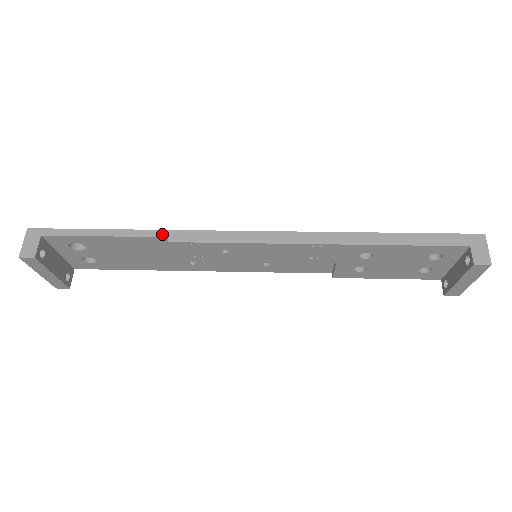
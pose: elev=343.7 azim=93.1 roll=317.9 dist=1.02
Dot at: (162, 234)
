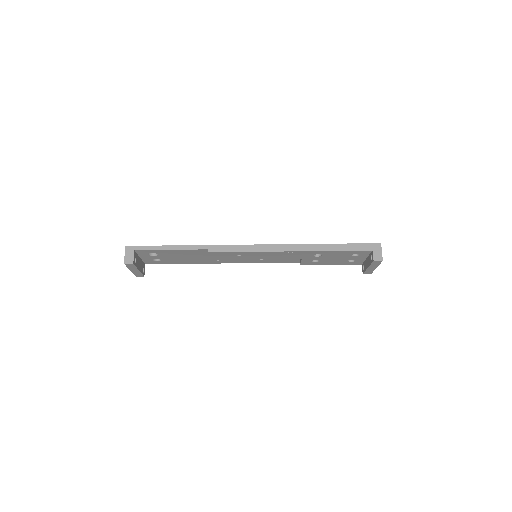
Dot at: (204, 248)
